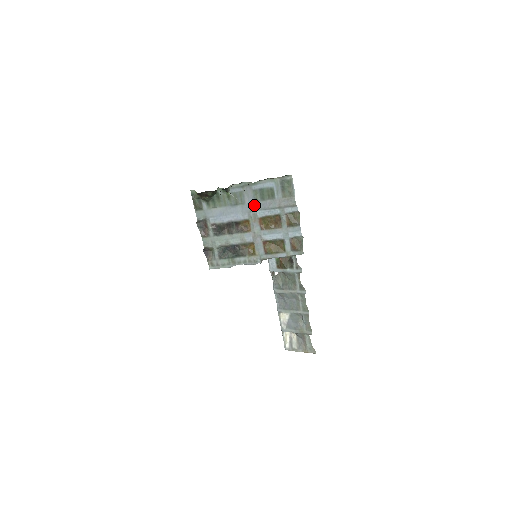
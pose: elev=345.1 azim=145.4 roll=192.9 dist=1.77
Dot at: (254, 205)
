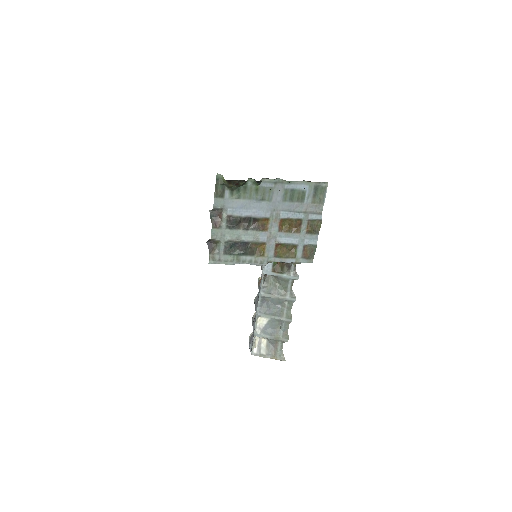
Dot at: (280, 204)
